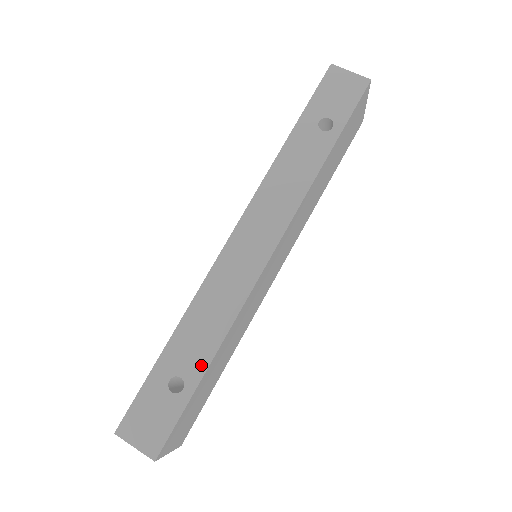
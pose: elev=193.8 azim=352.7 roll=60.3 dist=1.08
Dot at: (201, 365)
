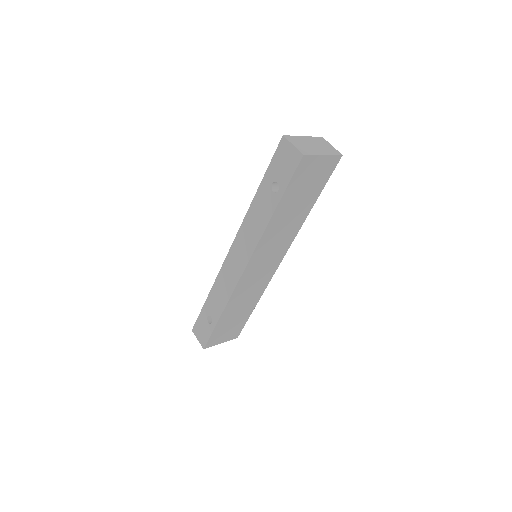
Dot at: (218, 315)
